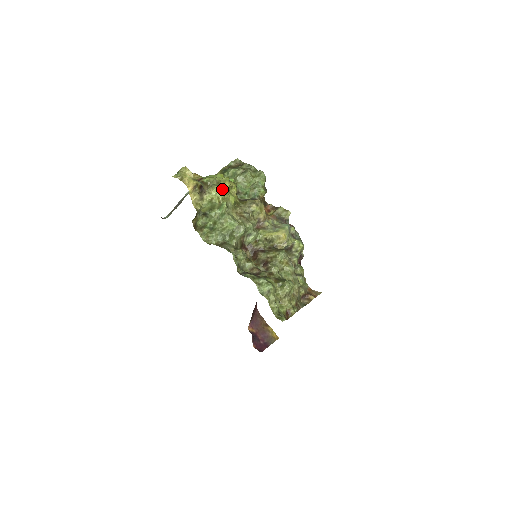
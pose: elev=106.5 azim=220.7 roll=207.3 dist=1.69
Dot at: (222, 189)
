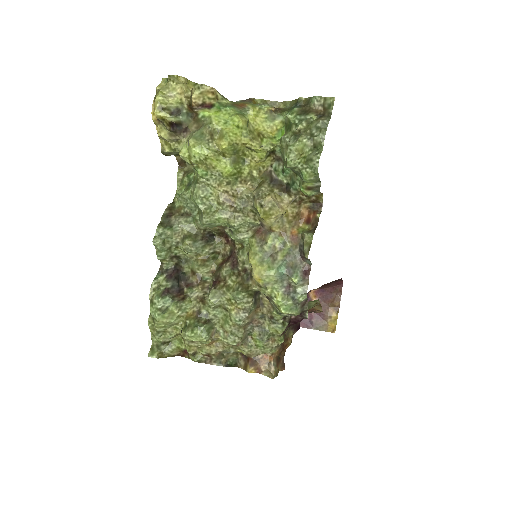
Dot at: (200, 148)
